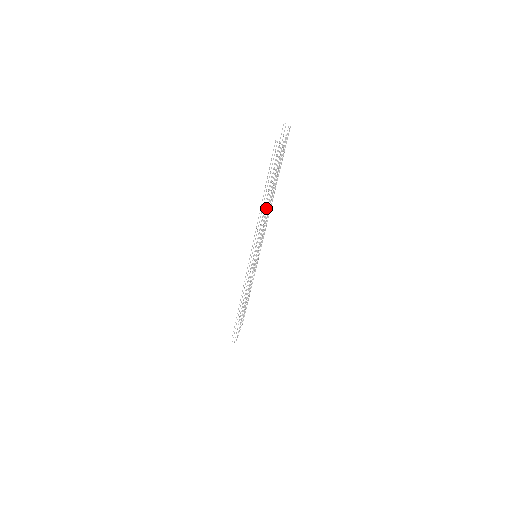
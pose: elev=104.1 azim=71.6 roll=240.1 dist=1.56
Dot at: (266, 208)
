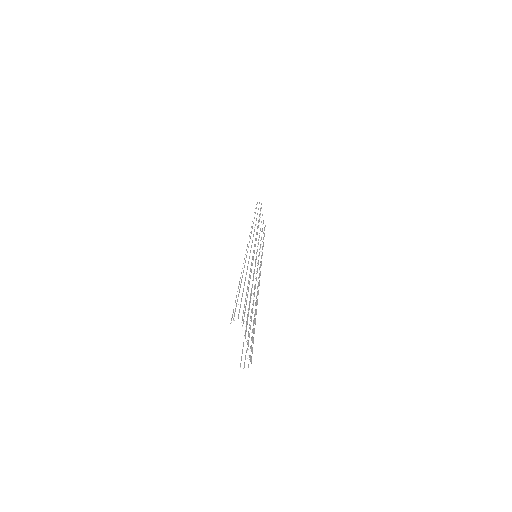
Dot at: occluded
